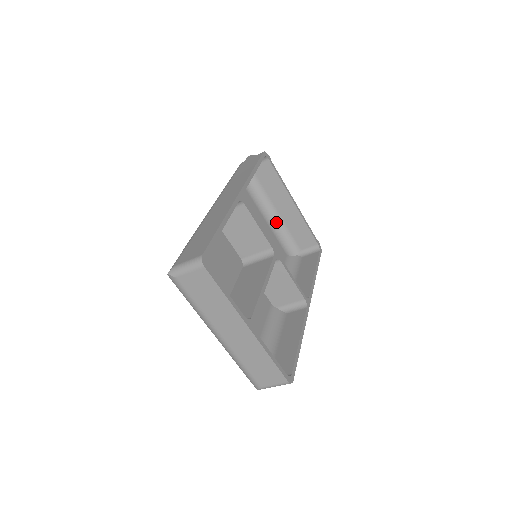
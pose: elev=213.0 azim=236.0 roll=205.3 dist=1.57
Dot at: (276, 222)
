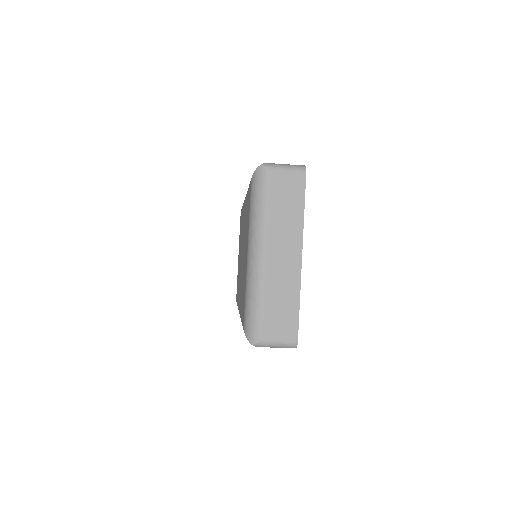
Dot at: occluded
